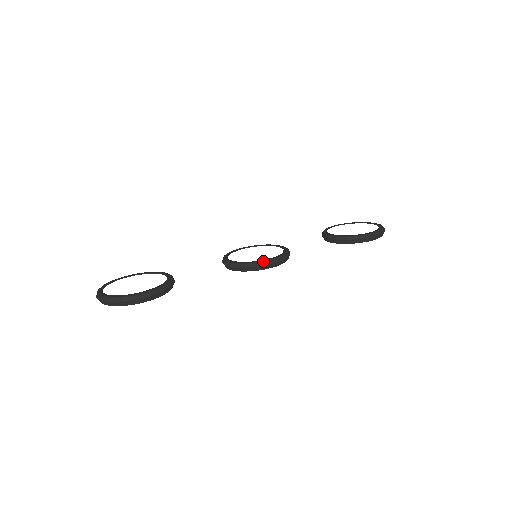
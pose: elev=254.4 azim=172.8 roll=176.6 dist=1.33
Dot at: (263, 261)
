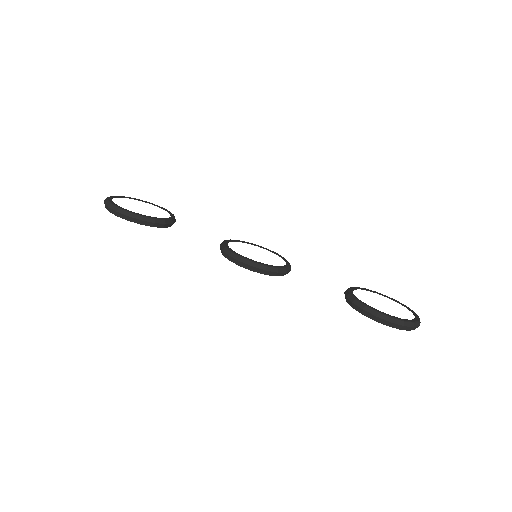
Dot at: (240, 256)
